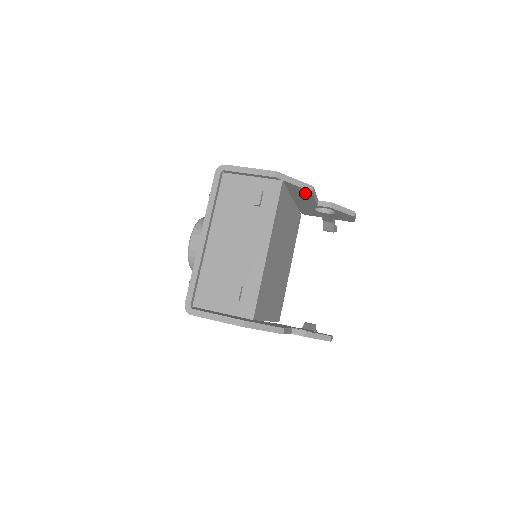
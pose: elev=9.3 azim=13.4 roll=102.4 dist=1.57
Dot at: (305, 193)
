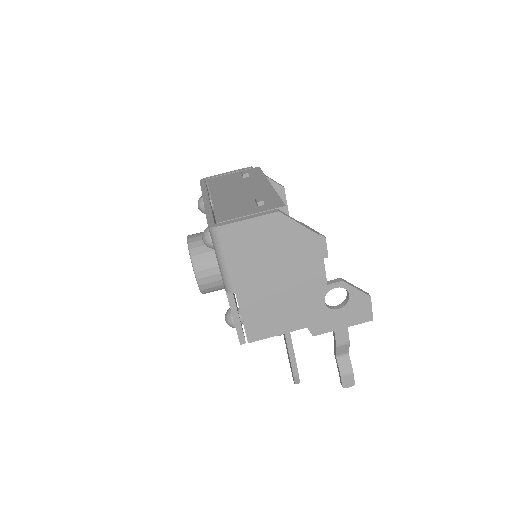
Dot at: occluded
